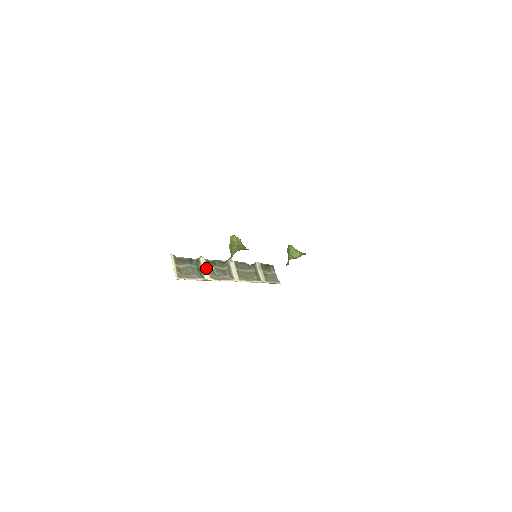
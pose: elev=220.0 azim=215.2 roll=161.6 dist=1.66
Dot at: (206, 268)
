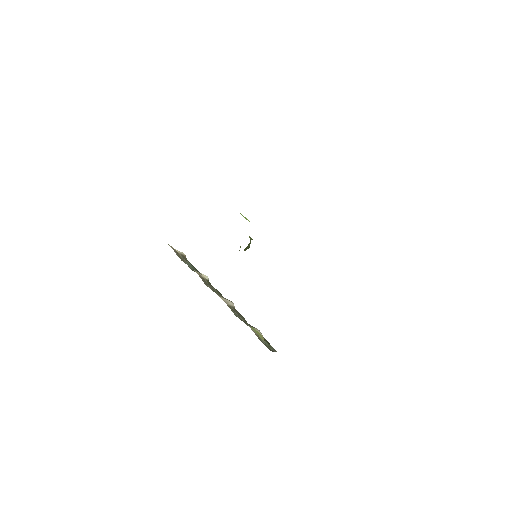
Dot at: (202, 276)
